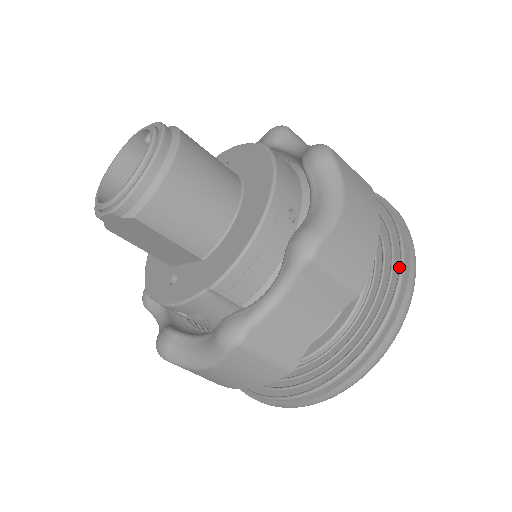
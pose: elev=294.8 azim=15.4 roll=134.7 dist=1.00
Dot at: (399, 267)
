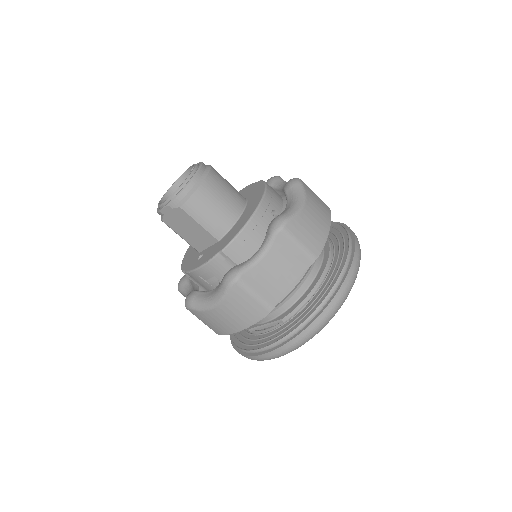
Dot at: (346, 255)
